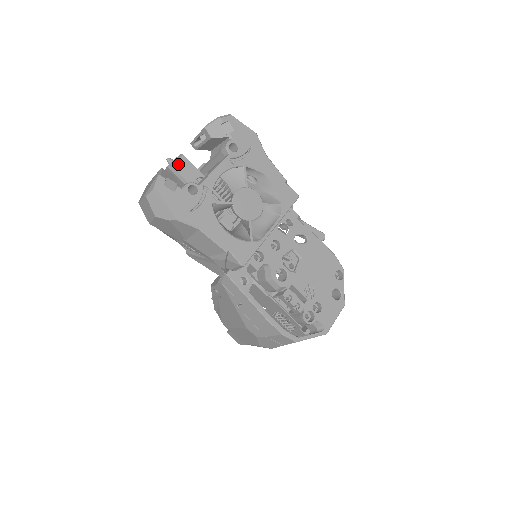
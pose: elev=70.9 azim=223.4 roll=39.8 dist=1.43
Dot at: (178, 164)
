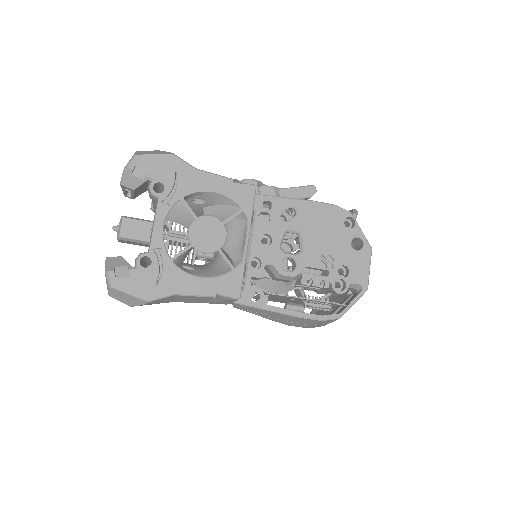
Dot at: (124, 230)
